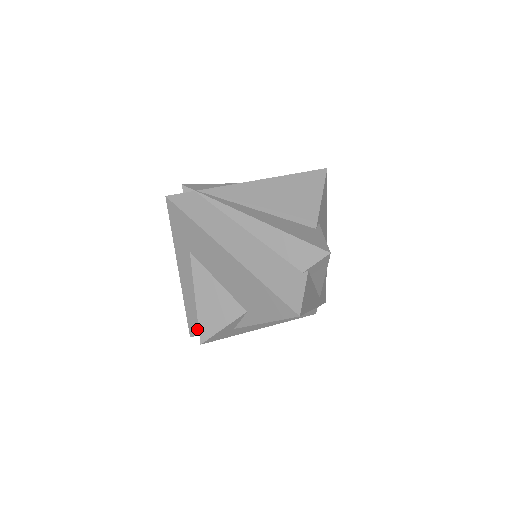
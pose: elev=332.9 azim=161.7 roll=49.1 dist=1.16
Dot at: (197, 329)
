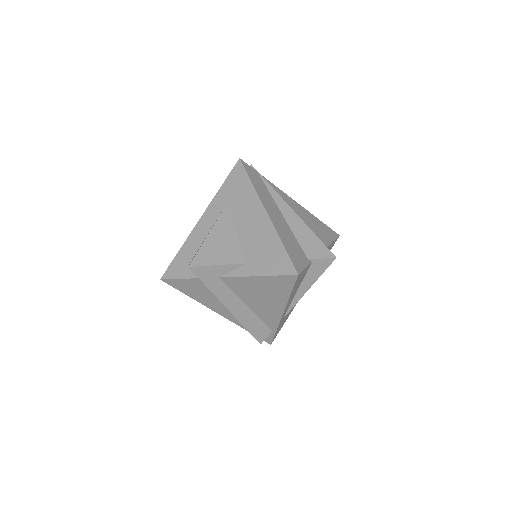
Dot at: (176, 272)
